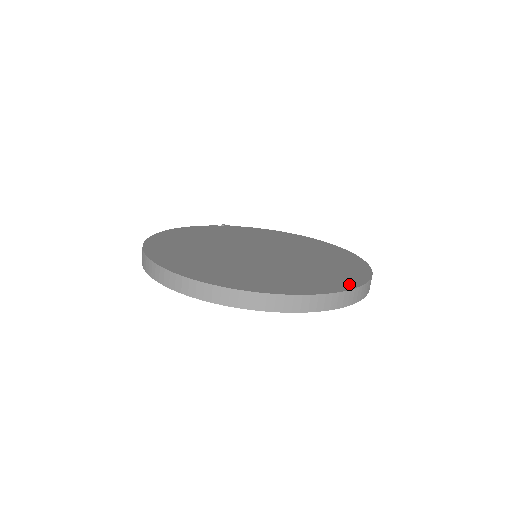
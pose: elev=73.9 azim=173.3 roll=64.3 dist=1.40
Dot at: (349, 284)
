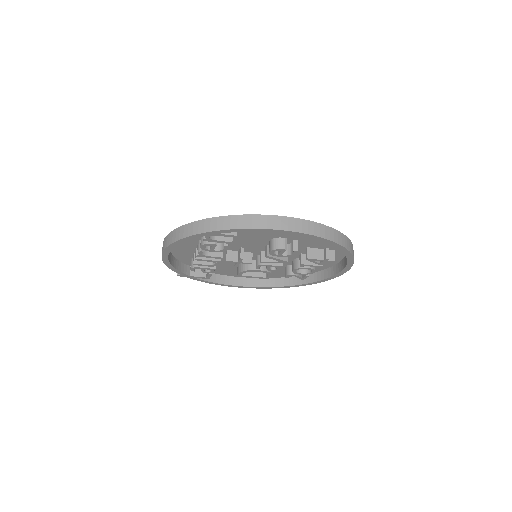
Dot at: occluded
